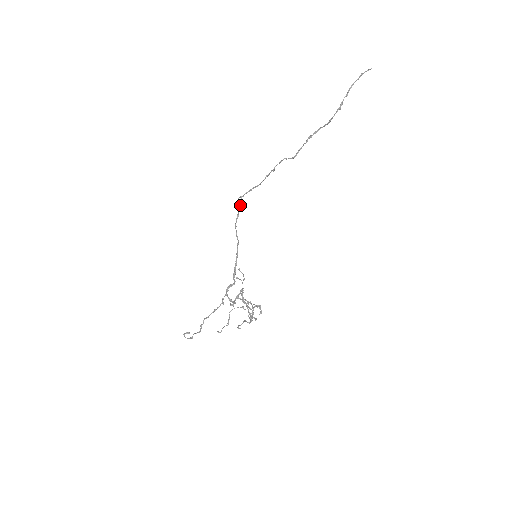
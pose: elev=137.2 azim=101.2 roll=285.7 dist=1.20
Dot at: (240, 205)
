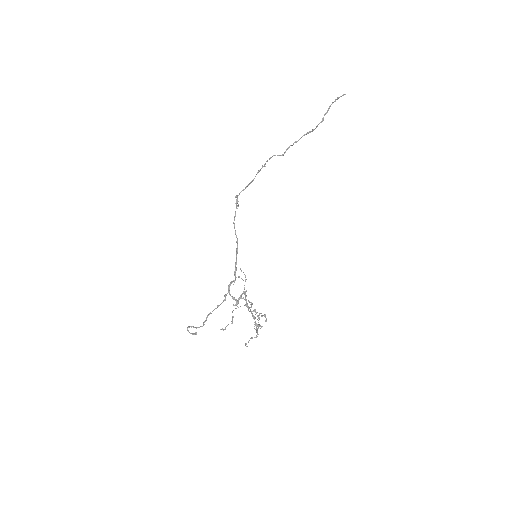
Dot at: (237, 203)
